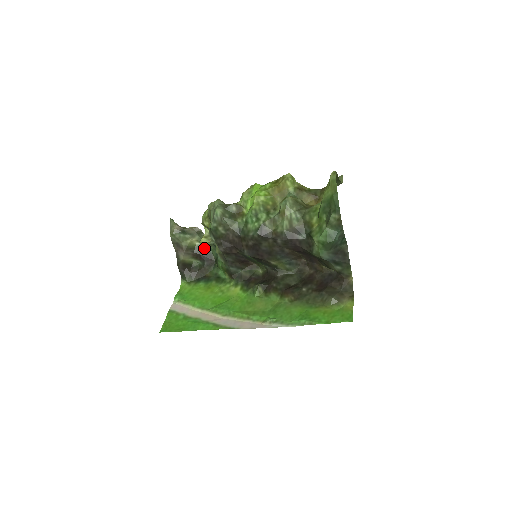
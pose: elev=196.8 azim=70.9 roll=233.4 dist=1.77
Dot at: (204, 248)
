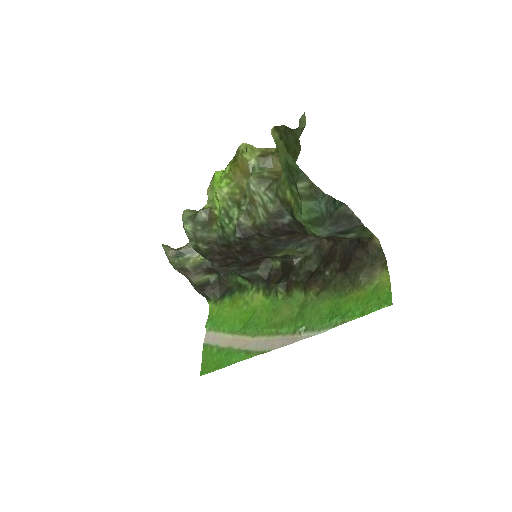
Dot at: occluded
